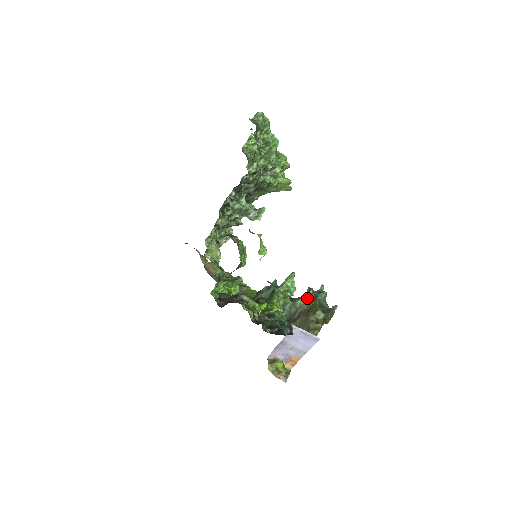
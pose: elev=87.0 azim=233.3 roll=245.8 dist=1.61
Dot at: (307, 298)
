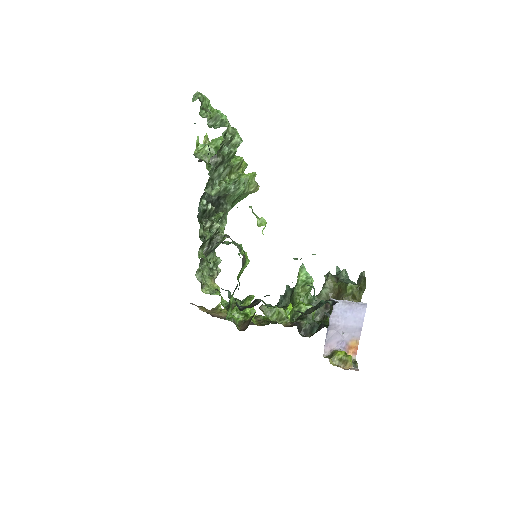
Dot at: (329, 284)
